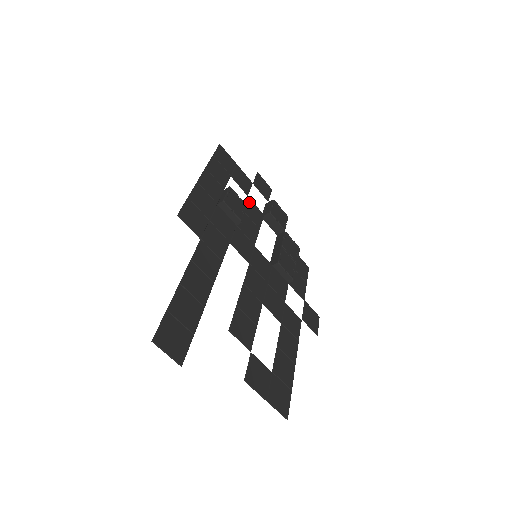
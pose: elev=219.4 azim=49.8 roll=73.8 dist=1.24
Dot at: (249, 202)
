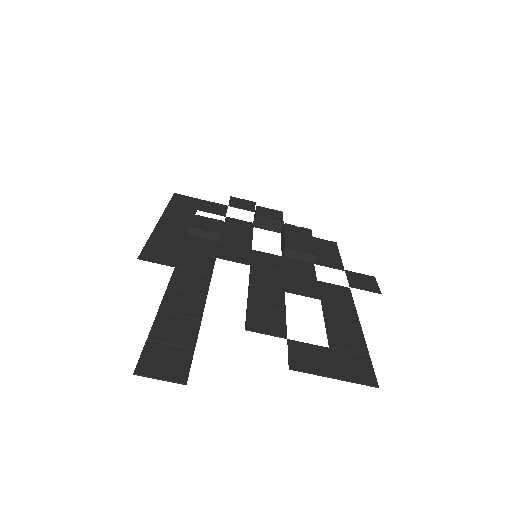
Dot at: (229, 220)
